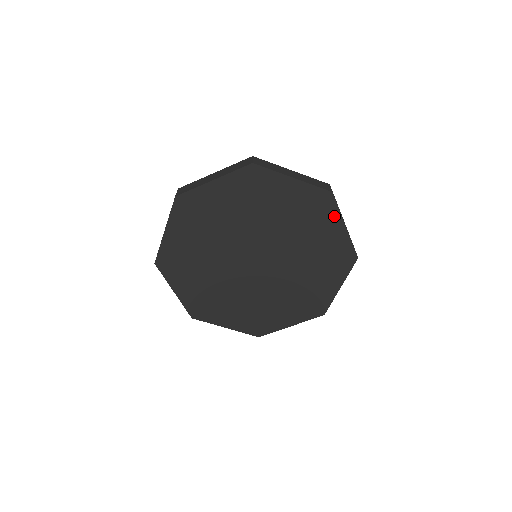
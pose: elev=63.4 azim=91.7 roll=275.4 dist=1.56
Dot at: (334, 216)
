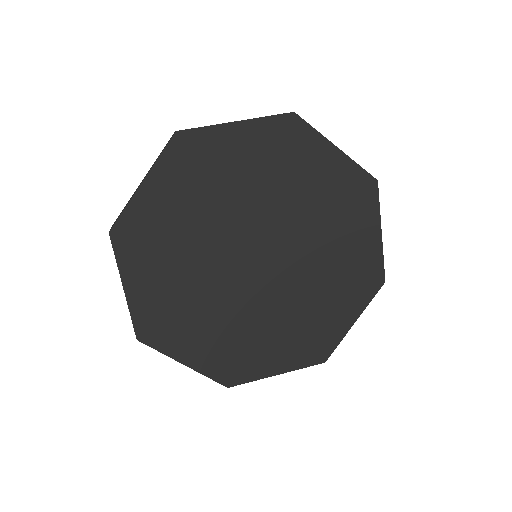
Dot at: (371, 214)
